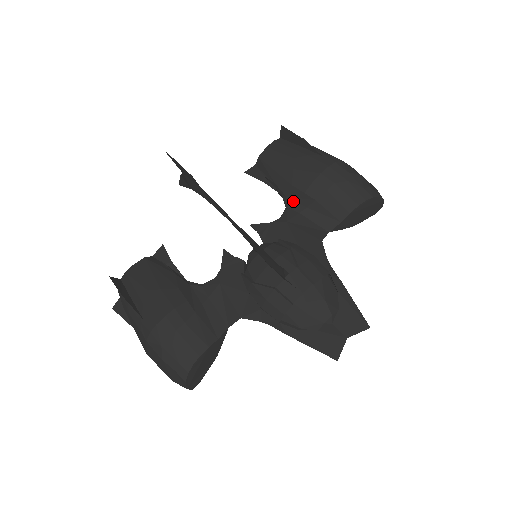
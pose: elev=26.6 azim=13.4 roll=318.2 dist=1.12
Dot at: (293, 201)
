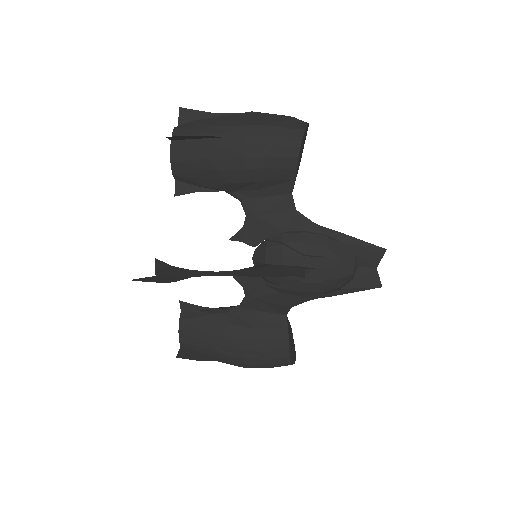
Dot at: (241, 192)
